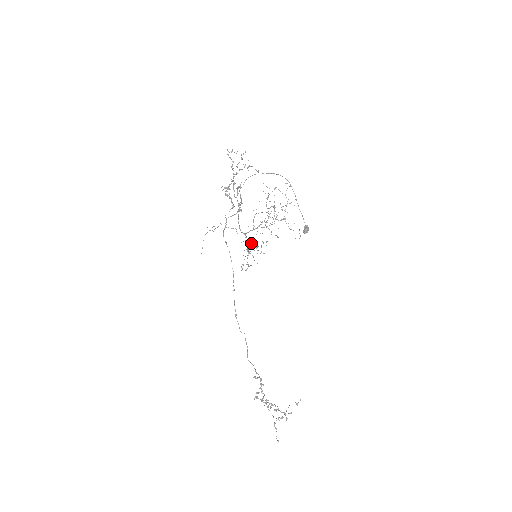
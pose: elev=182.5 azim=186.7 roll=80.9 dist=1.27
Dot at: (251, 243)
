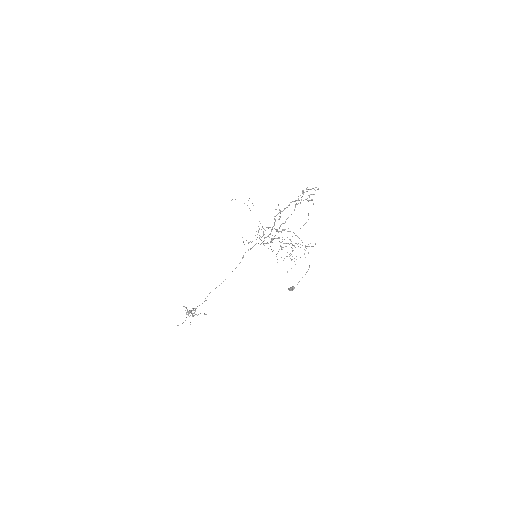
Dot at: occluded
